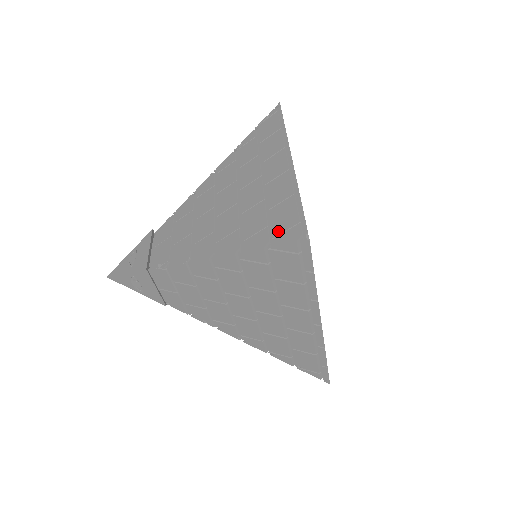
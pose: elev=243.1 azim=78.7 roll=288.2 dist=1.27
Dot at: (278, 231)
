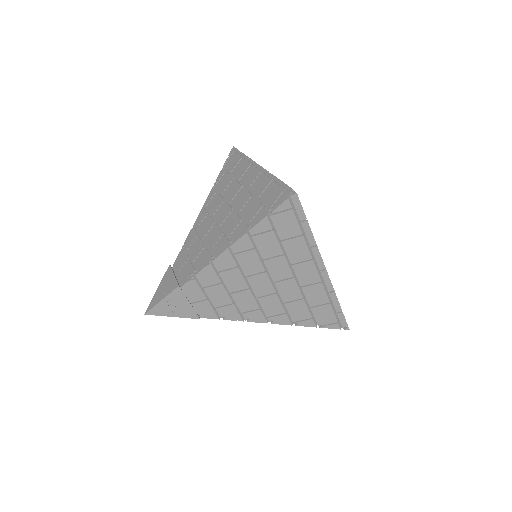
Dot at: (272, 202)
